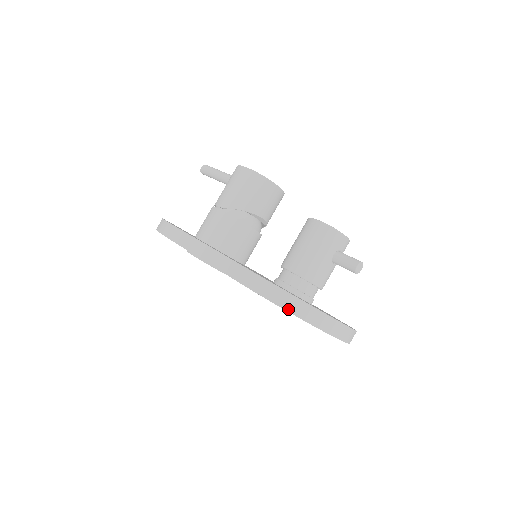
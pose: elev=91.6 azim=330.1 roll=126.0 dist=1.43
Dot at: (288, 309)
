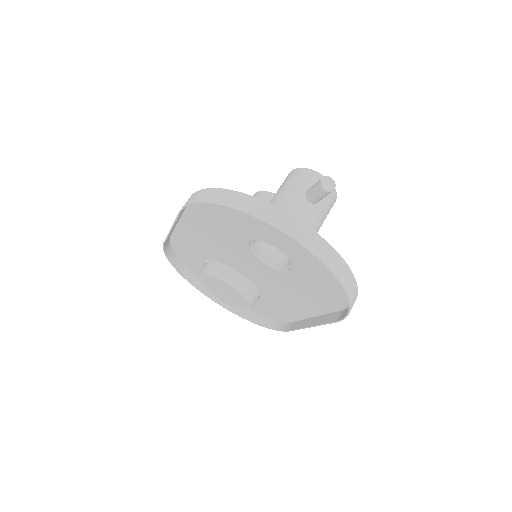
Dot at: (212, 201)
